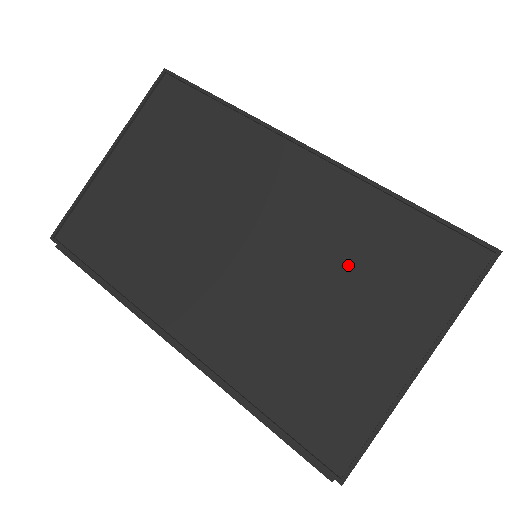
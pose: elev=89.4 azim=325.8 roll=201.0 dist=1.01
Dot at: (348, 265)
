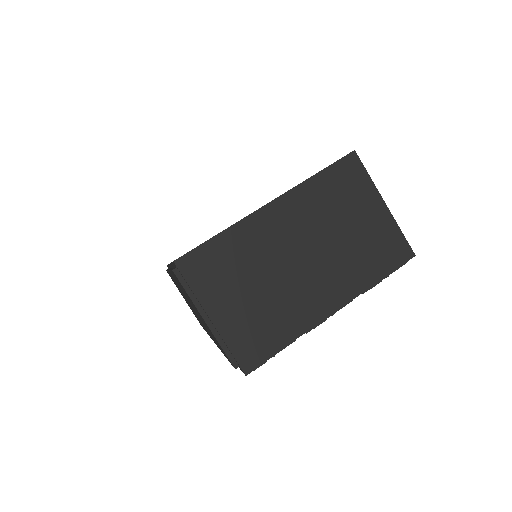
Dot at: occluded
